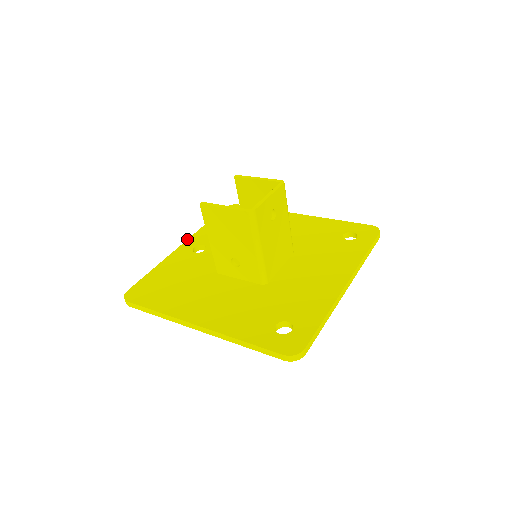
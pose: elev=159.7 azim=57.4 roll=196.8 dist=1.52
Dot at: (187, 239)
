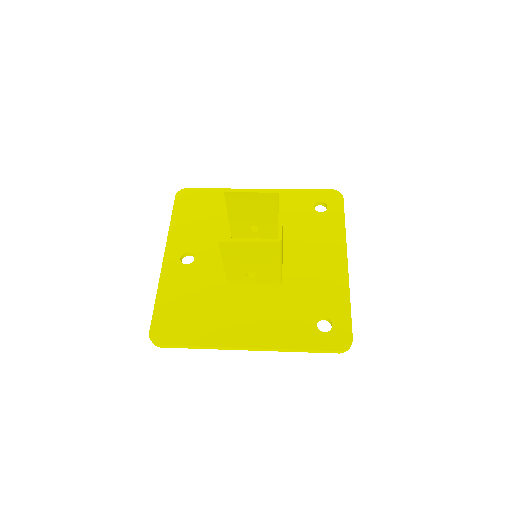
Dot at: occluded
